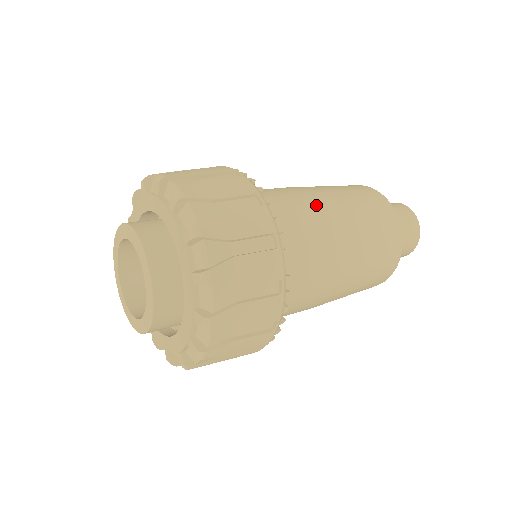
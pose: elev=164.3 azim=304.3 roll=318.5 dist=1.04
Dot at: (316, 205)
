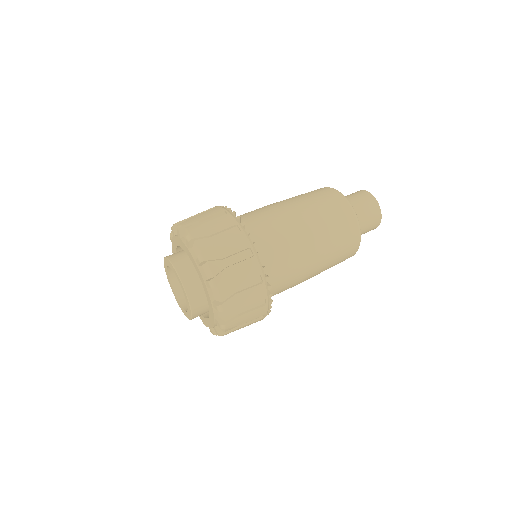
Dot at: (294, 231)
